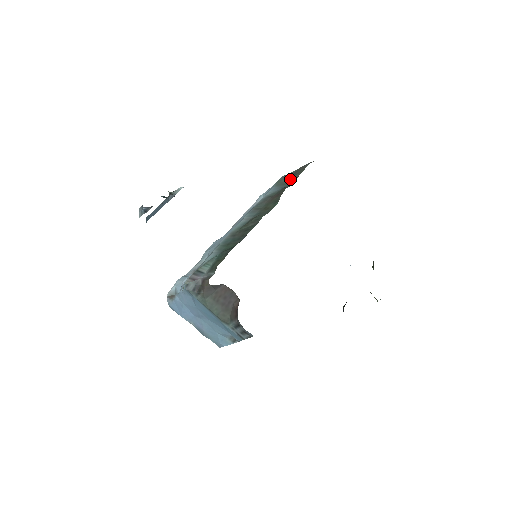
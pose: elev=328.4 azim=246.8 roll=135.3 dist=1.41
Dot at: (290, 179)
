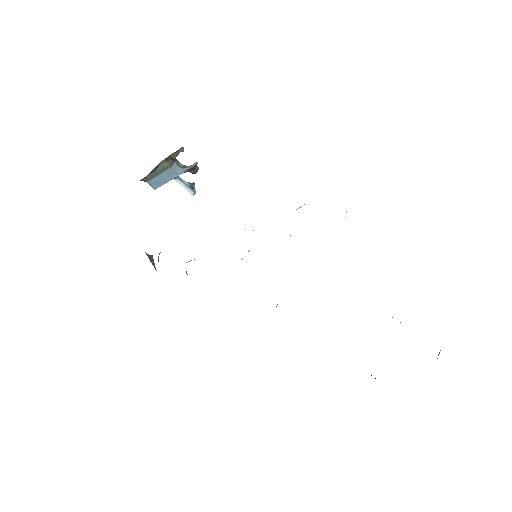
Dot at: occluded
